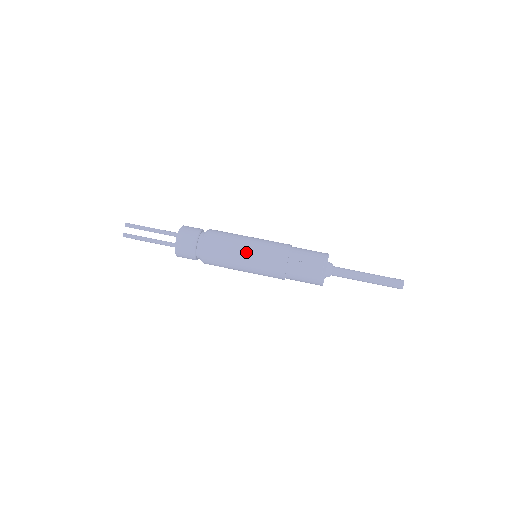
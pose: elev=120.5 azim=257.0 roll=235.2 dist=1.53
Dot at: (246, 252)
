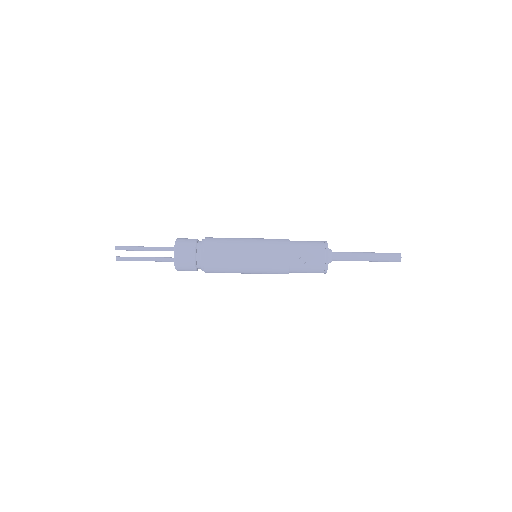
Dot at: (248, 257)
